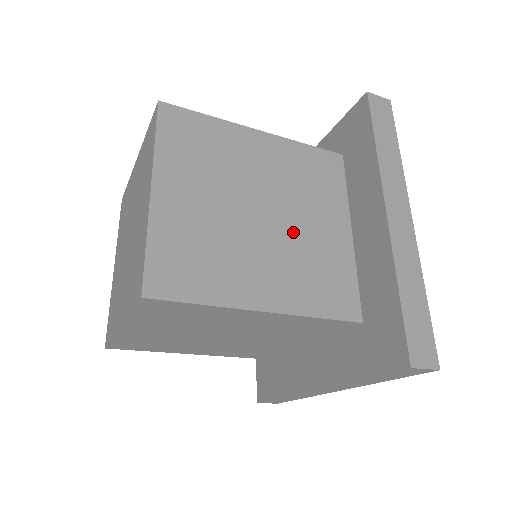
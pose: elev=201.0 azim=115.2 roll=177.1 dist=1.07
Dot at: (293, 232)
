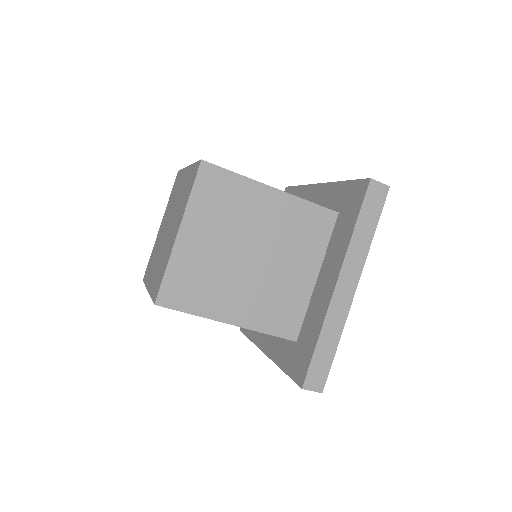
Dot at: (271, 273)
